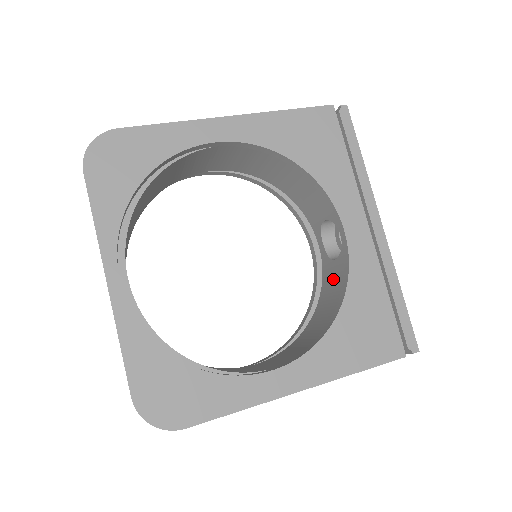
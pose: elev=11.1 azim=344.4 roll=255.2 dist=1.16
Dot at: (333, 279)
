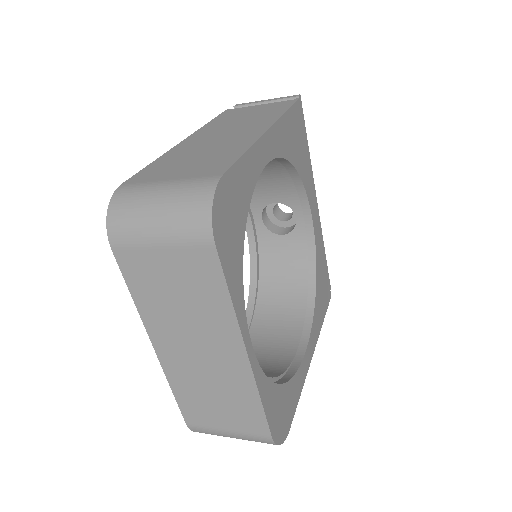
Dot at: (281, 251)
